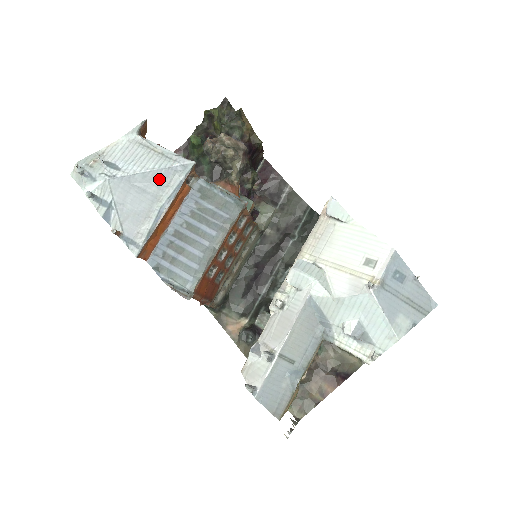
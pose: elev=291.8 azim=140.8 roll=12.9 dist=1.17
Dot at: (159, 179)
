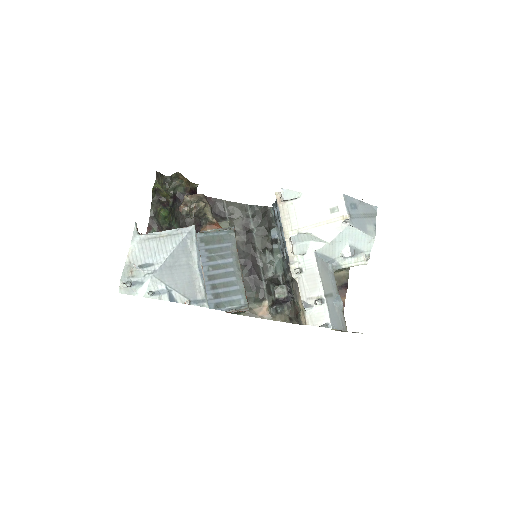
Dot at: (182, 251)
